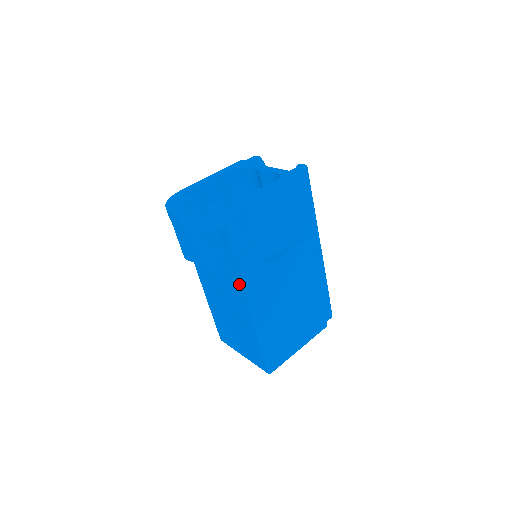
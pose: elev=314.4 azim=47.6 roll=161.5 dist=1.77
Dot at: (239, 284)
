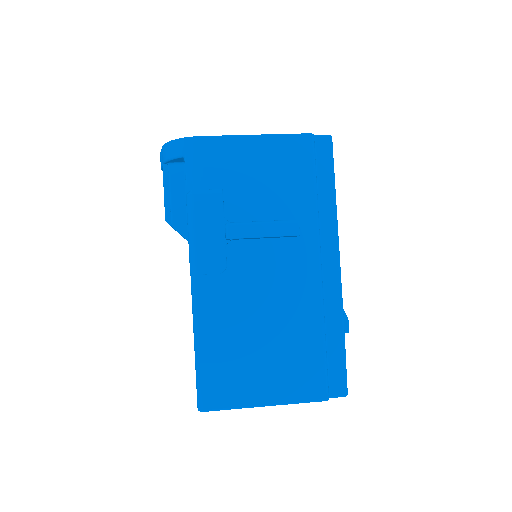
Dot at: occluded
